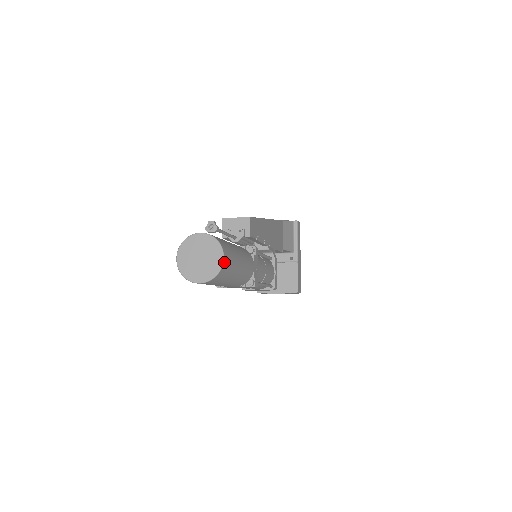
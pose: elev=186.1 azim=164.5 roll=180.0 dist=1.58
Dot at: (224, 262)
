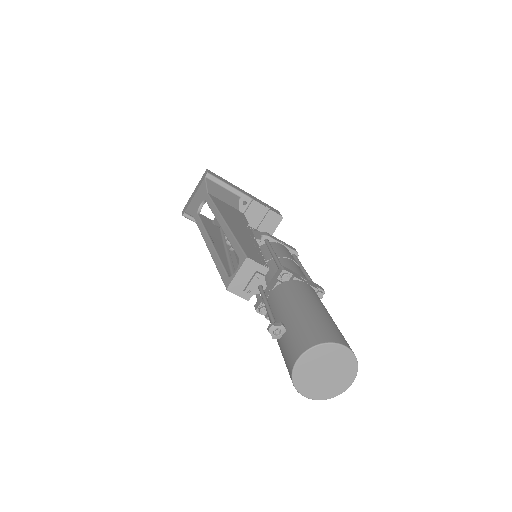
Dot at: (348, 347)
